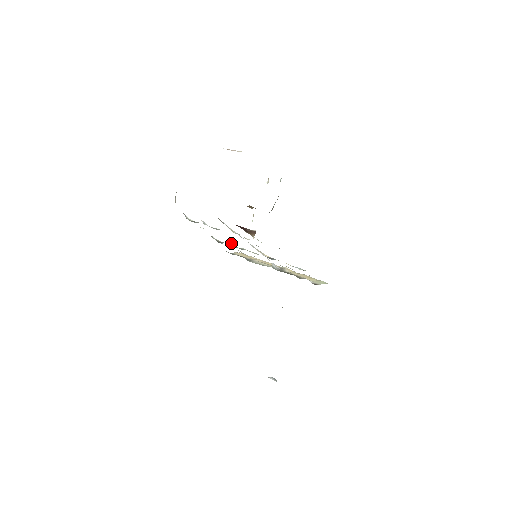
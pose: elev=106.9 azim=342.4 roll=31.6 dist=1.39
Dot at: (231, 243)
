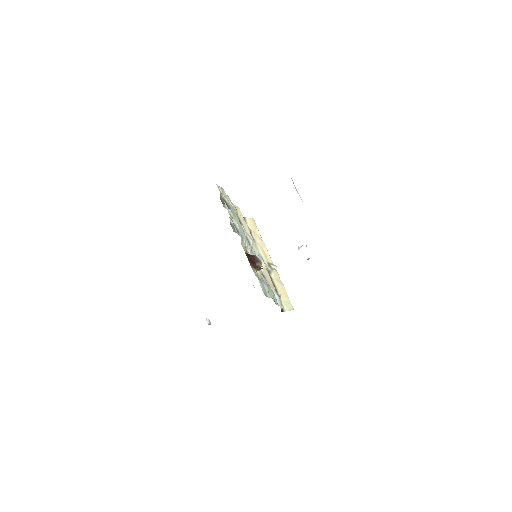
Dot at: (244, 232)
